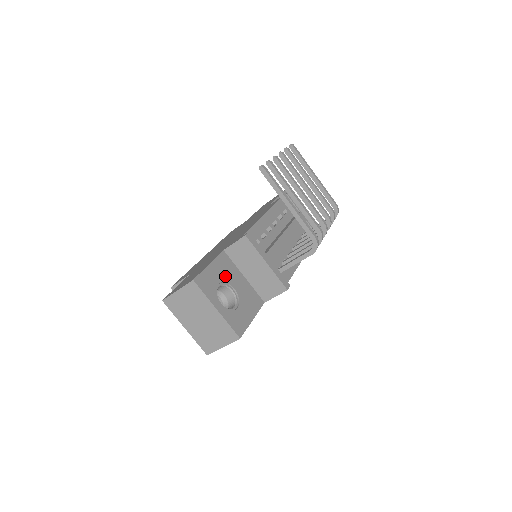
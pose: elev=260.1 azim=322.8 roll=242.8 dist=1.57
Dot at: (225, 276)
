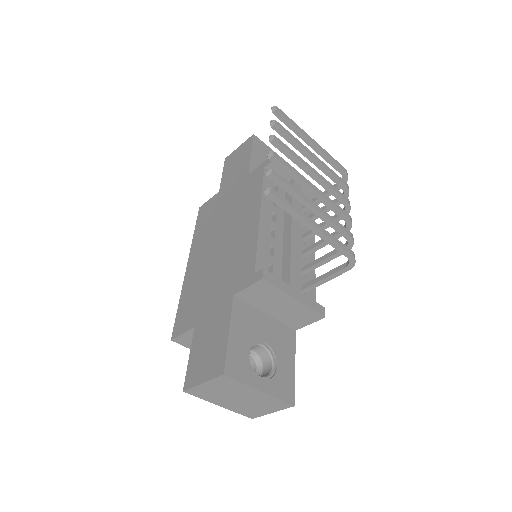
Dot at: (249, 333)
